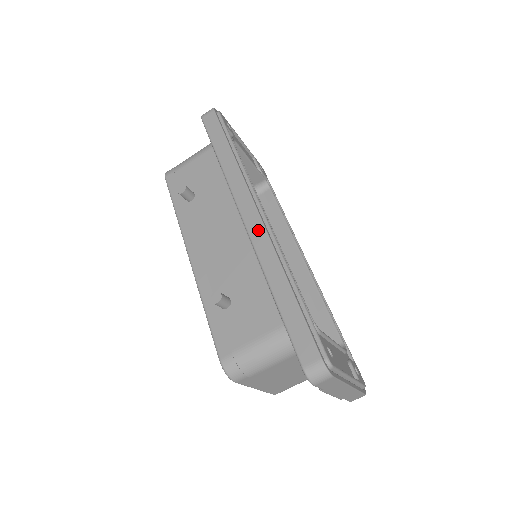
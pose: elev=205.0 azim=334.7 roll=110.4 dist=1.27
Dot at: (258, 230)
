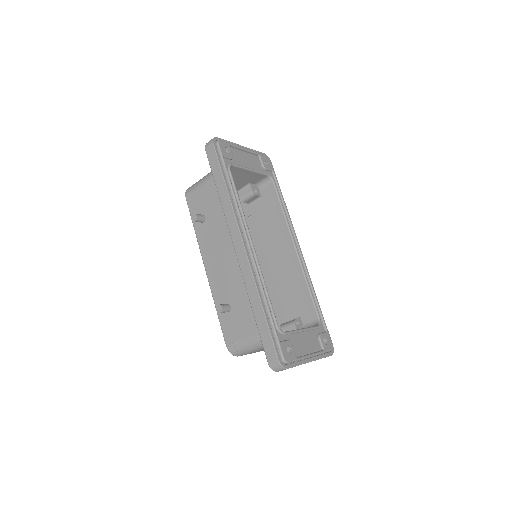
Dot at: (244, 261)
